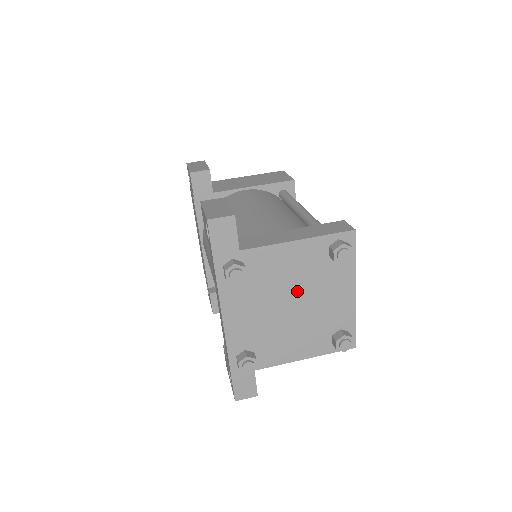
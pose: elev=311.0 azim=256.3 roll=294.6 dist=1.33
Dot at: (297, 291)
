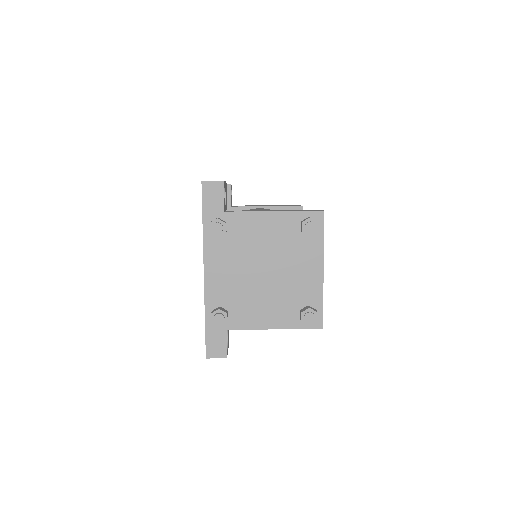
Dot at: (270, 258)
